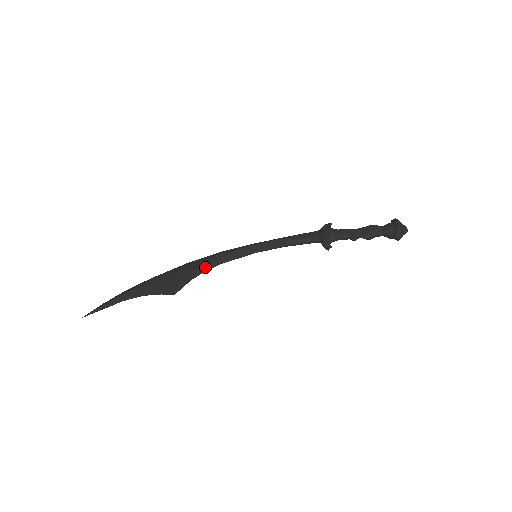
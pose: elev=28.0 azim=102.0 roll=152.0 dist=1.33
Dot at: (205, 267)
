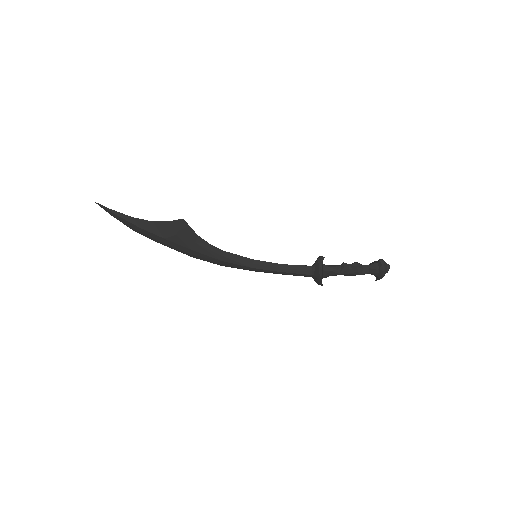
Dot at: (210, 245)
